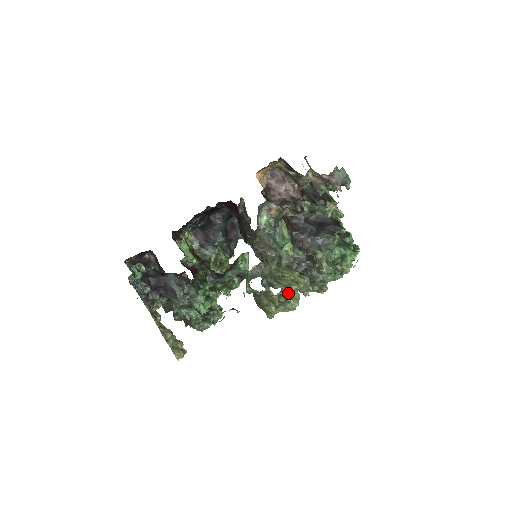
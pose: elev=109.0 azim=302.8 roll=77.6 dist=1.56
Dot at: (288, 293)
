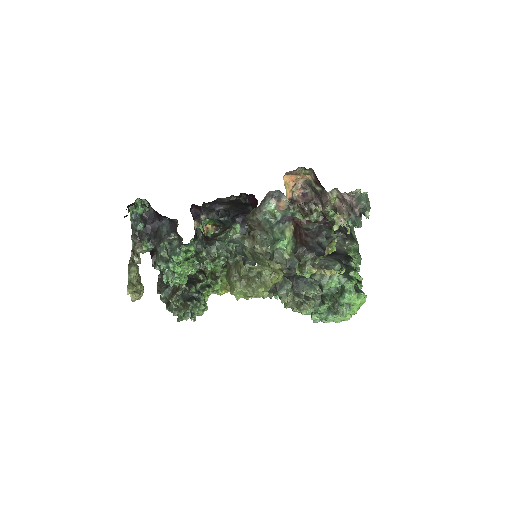
Dot at: (259, 275)
